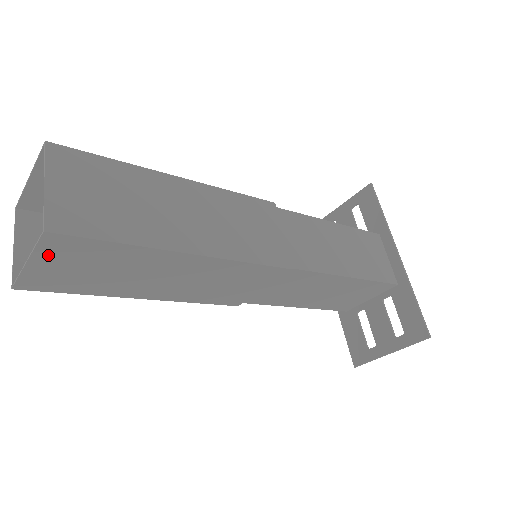
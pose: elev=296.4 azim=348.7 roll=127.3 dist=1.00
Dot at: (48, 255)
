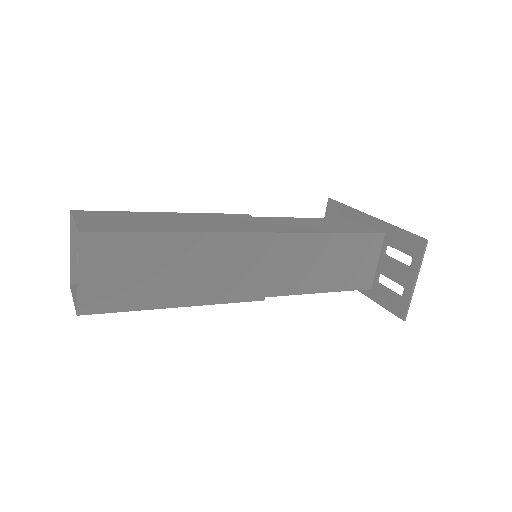
Dot at: (89, 261)
